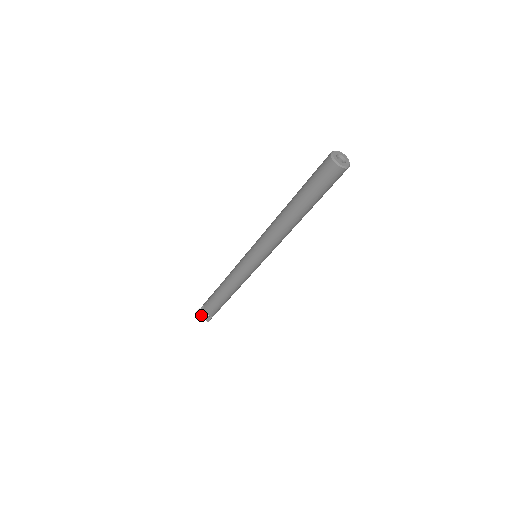
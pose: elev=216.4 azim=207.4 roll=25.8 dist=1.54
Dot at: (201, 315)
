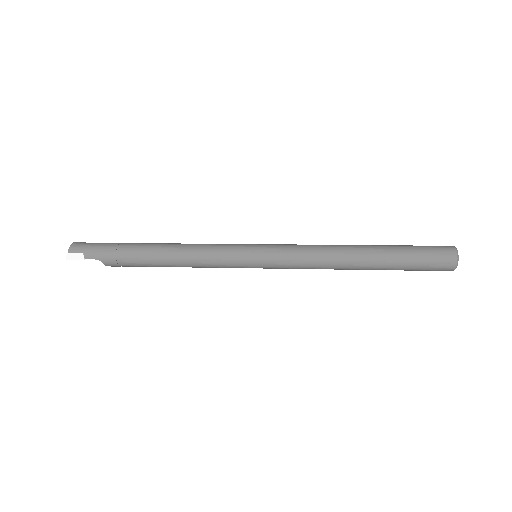
Dot at: occluded
